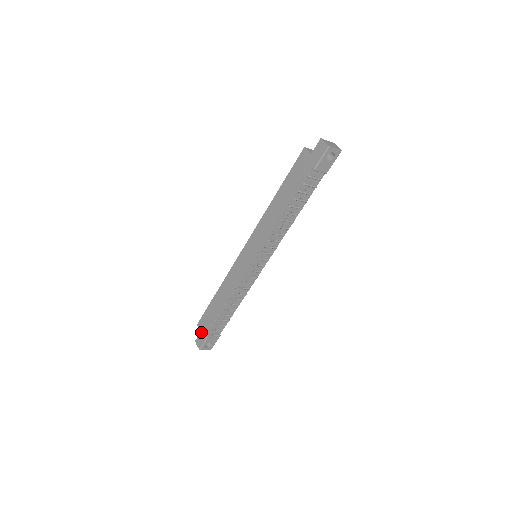
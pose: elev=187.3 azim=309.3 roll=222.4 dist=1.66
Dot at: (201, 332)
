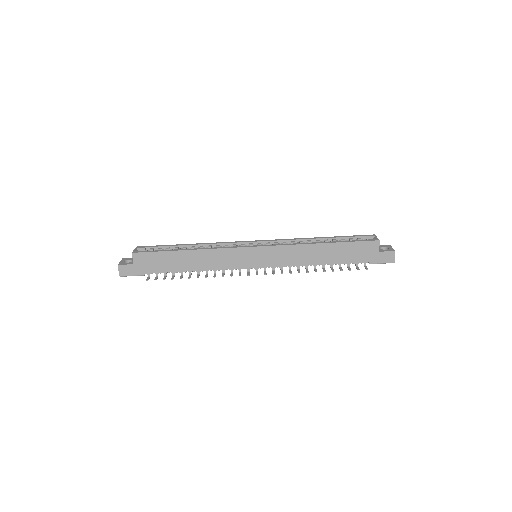
Dot at: (135, 265)
